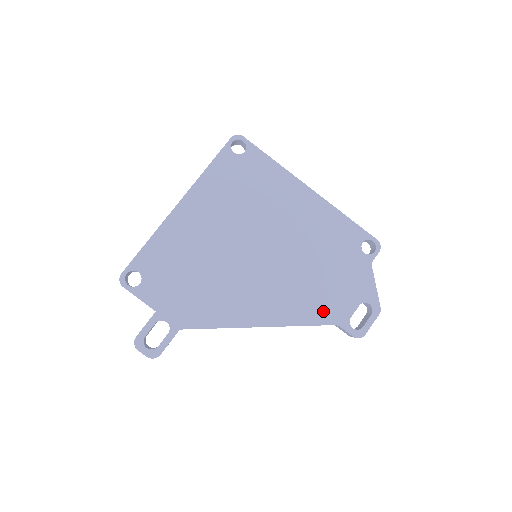
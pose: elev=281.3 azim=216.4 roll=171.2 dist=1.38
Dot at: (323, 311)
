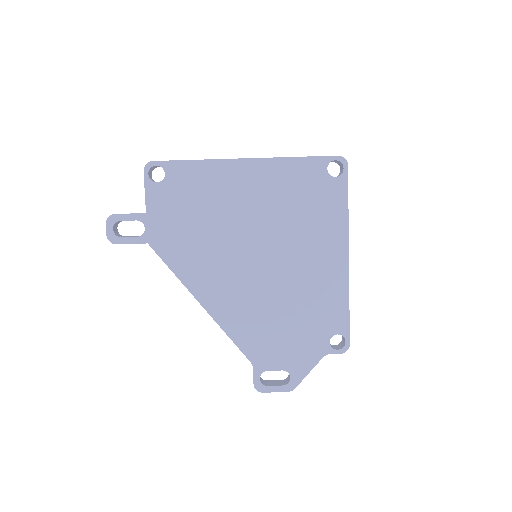
Dot at: (254, 345)
